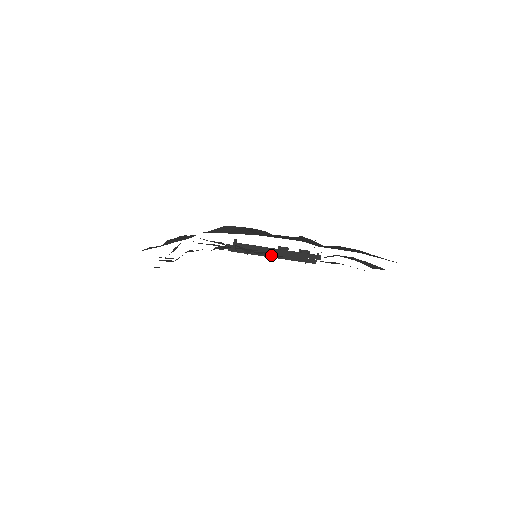
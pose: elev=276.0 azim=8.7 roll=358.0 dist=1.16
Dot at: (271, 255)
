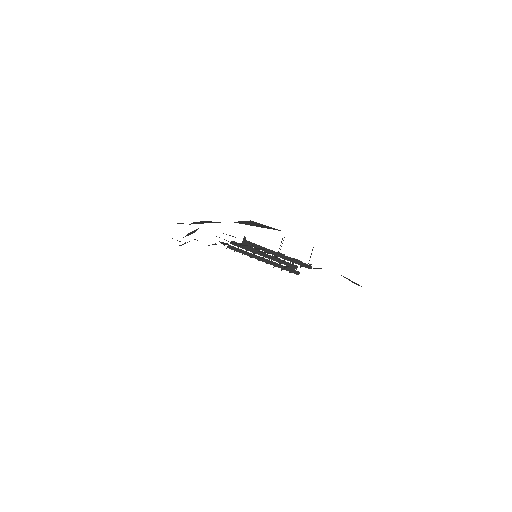
Dot at: occluded
